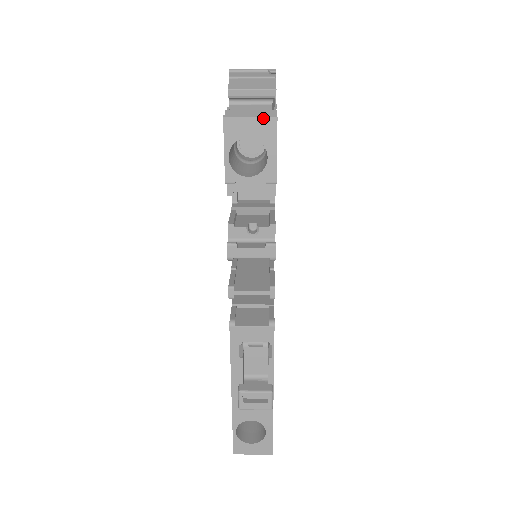
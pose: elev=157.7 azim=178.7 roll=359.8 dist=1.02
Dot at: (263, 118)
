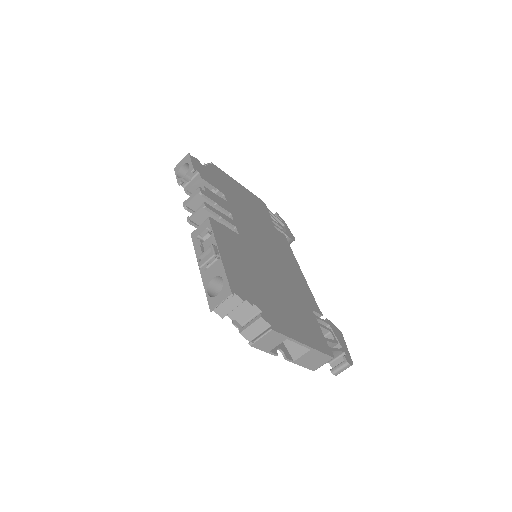
Dot at: (185, 157)
